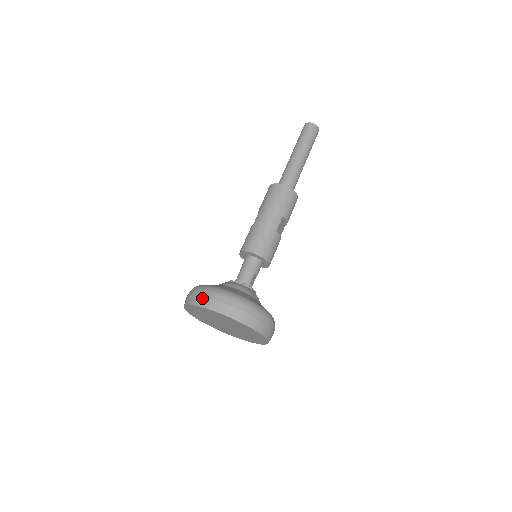
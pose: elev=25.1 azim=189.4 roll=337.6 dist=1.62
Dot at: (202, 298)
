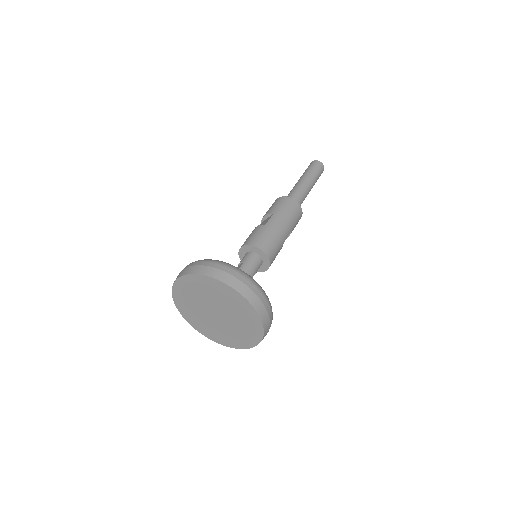
Dot at: (233, 277)
